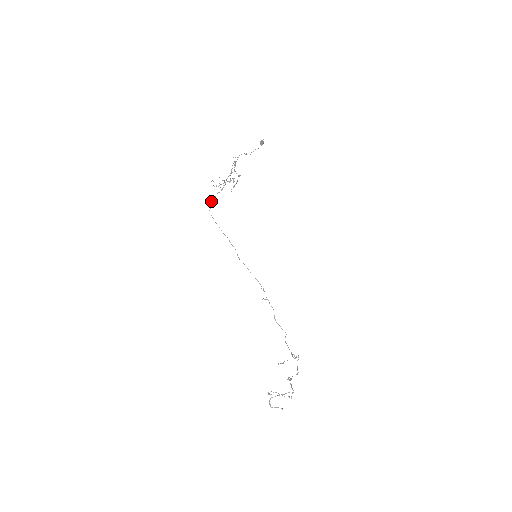
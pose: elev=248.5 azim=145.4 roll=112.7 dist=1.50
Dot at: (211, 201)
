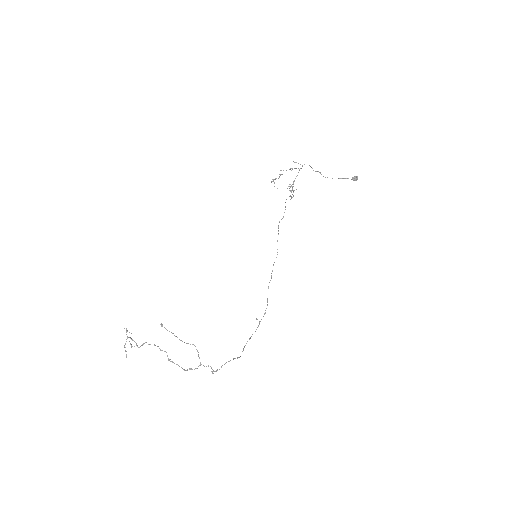
Dot at: occluded
